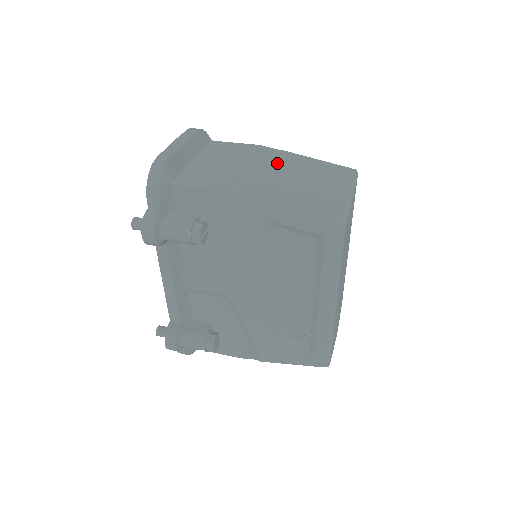
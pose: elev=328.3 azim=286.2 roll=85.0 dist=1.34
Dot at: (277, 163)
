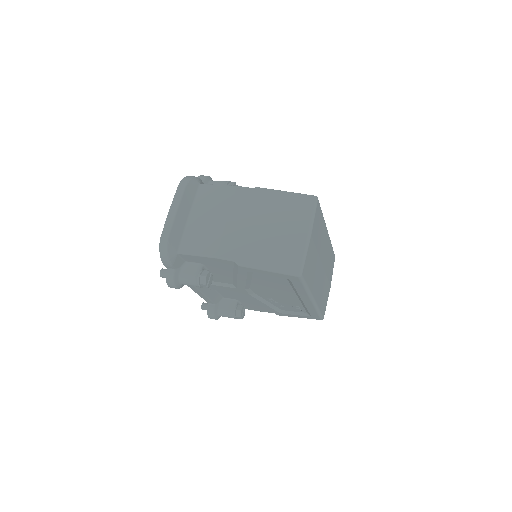
Dot at: (250, 211)
